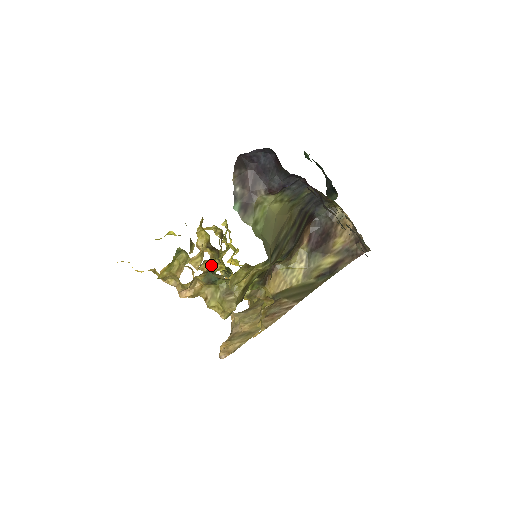
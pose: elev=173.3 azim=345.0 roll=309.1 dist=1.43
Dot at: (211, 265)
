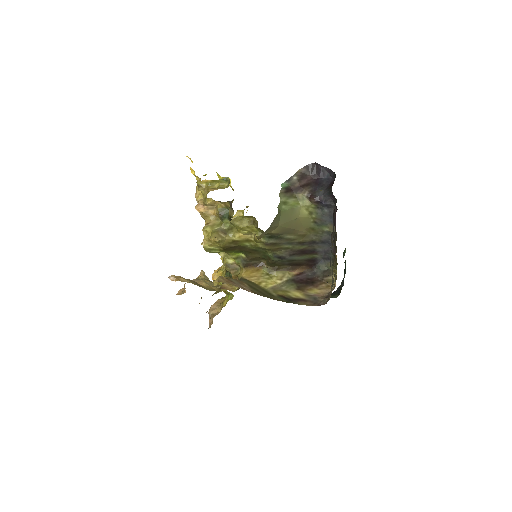
Dot at: occluded
